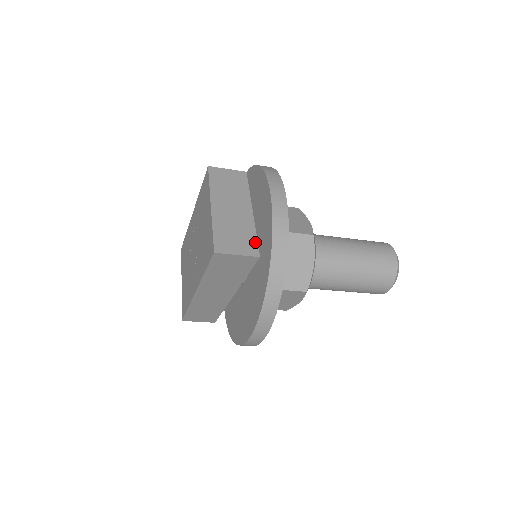
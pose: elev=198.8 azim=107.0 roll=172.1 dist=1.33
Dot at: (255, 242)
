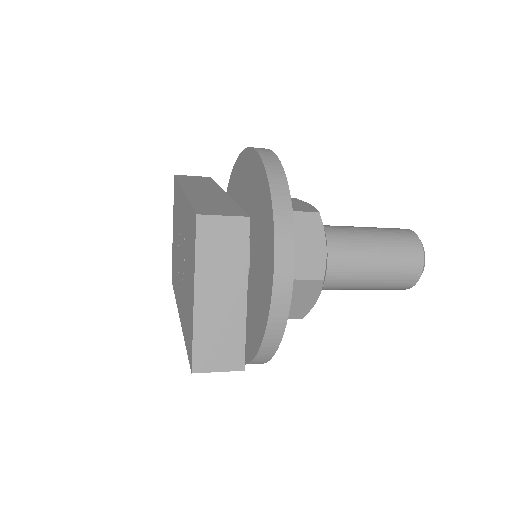
Dot at: (242, 348)
